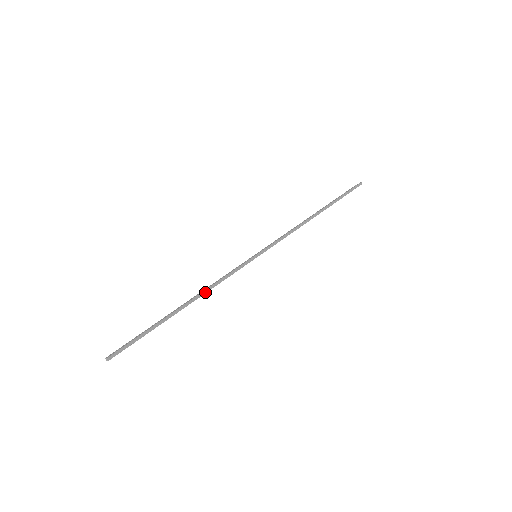
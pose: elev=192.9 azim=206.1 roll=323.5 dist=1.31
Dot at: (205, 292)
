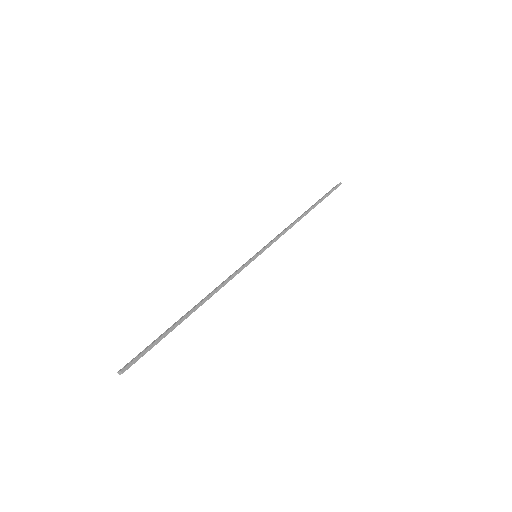
Dot at: (213, 294)
